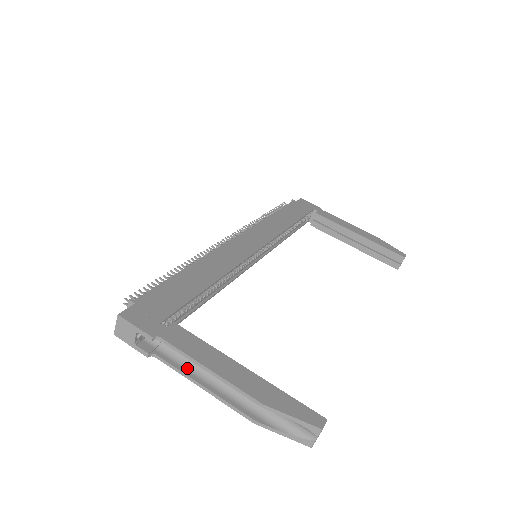
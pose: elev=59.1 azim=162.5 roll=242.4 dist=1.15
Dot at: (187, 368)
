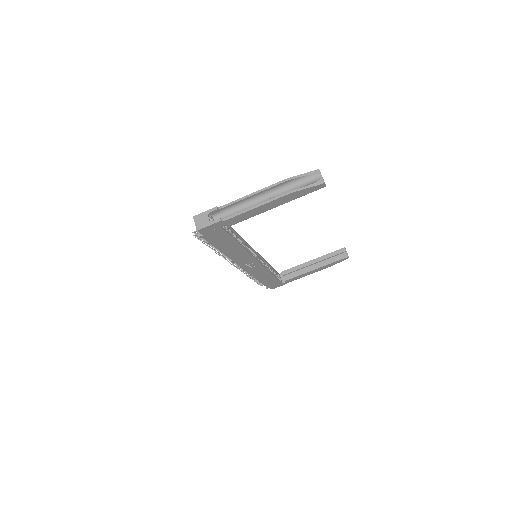
Dot at: (244, 212)
